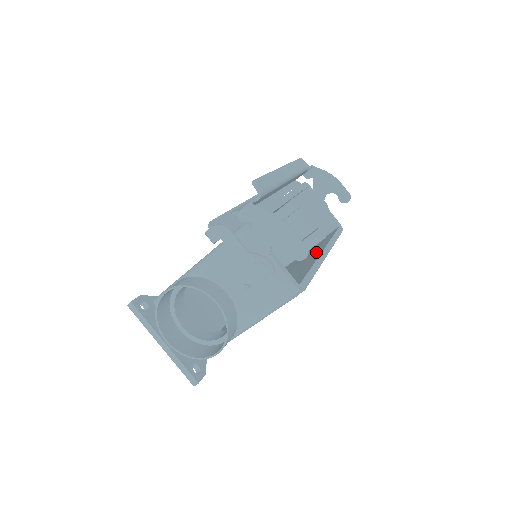
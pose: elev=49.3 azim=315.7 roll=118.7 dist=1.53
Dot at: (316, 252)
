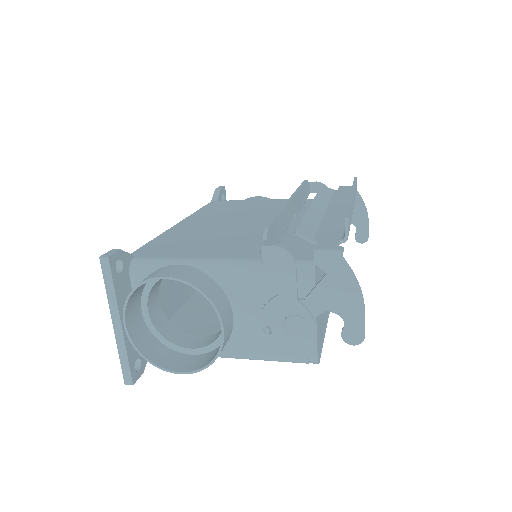
Dot at: occluded
